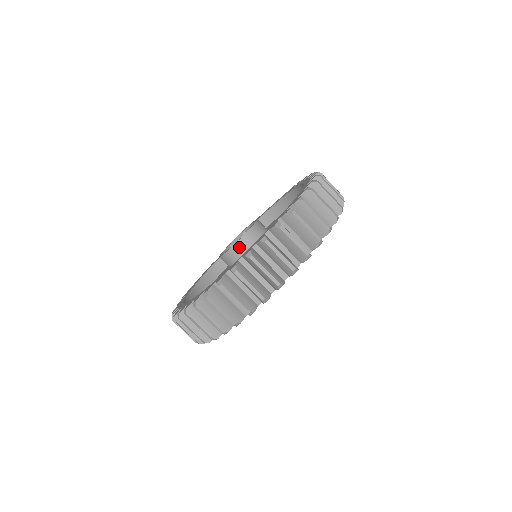
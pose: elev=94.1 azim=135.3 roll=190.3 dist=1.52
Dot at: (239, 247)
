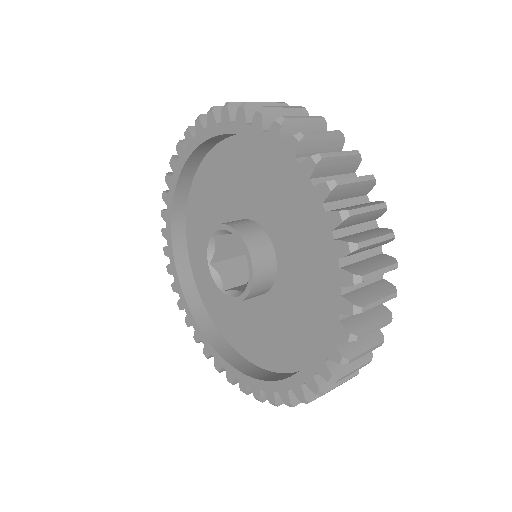
Dot at: (255, 290)
